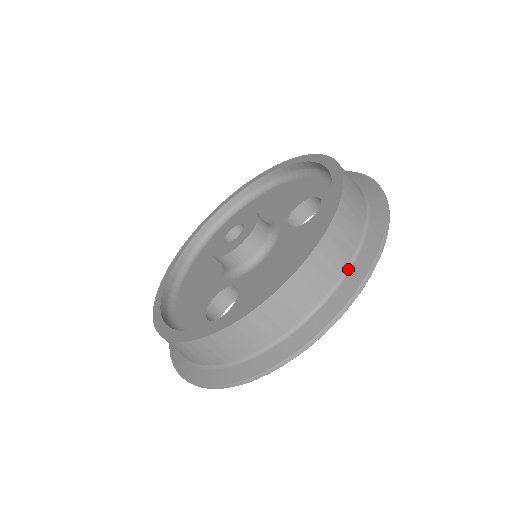
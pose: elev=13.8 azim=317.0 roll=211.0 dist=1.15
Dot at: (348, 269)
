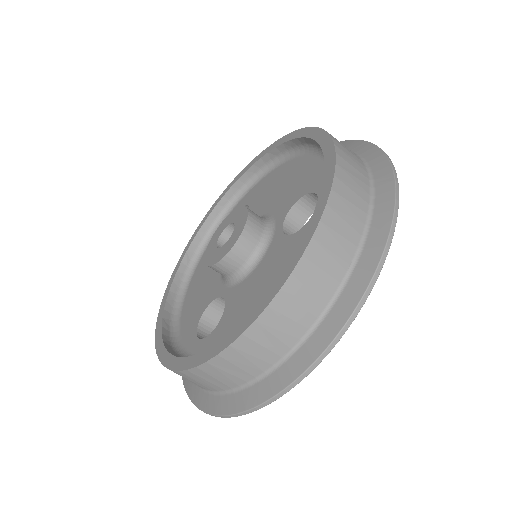
Dot at: (327, 310)
